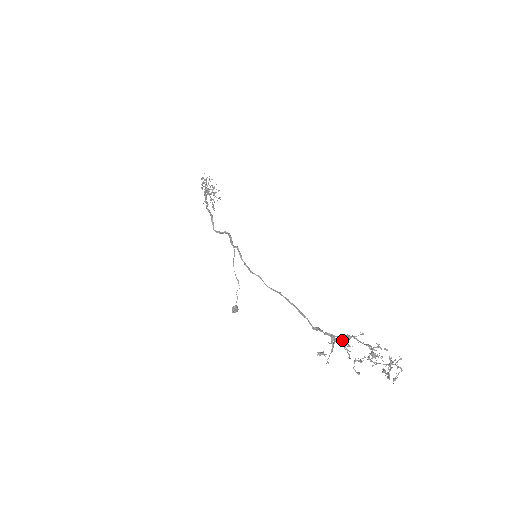
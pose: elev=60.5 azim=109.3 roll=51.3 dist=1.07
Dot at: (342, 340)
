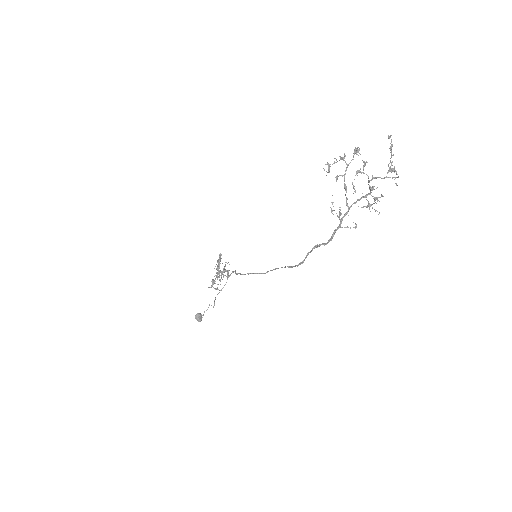
Dot at: occluded
